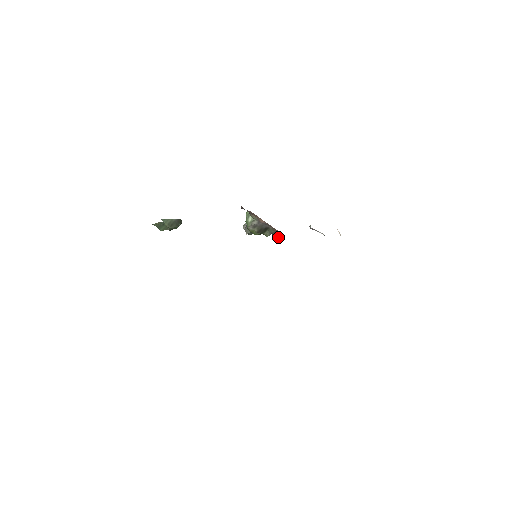
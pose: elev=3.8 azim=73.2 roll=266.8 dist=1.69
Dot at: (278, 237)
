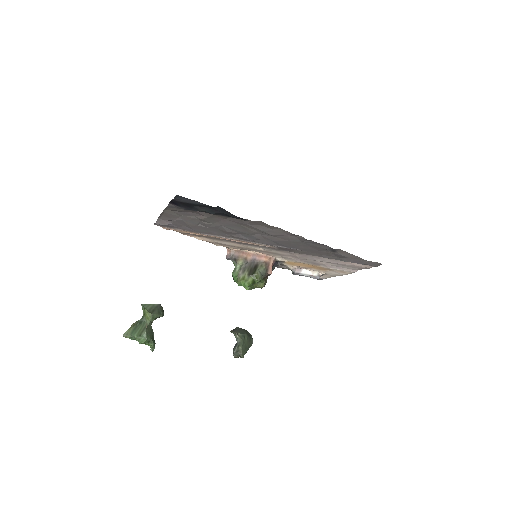
Dot at: (269, 272)
